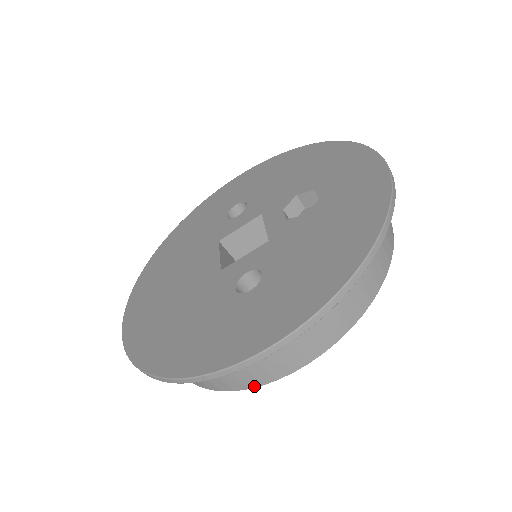
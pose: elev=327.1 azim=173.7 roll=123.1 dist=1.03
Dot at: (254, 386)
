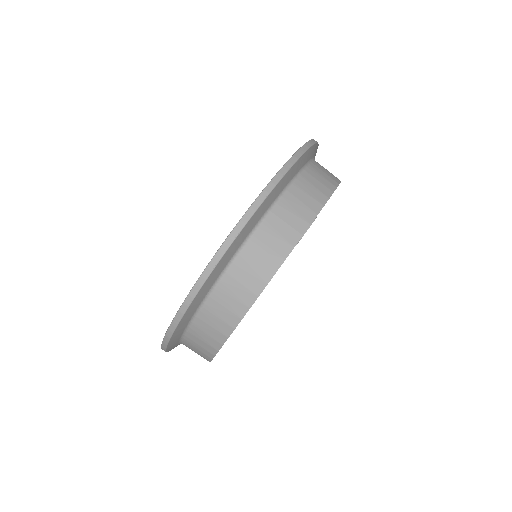
Dot at: (279, 265)
